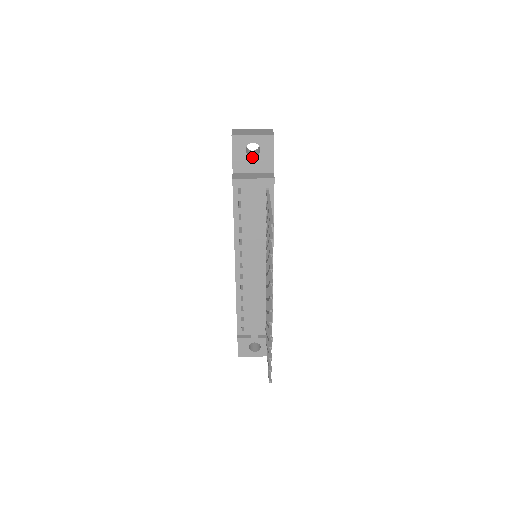
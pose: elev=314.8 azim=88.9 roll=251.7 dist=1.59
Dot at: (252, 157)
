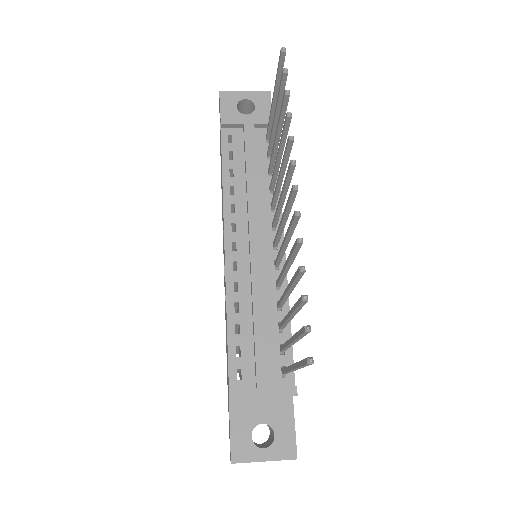
Dot at: (245, 114)
